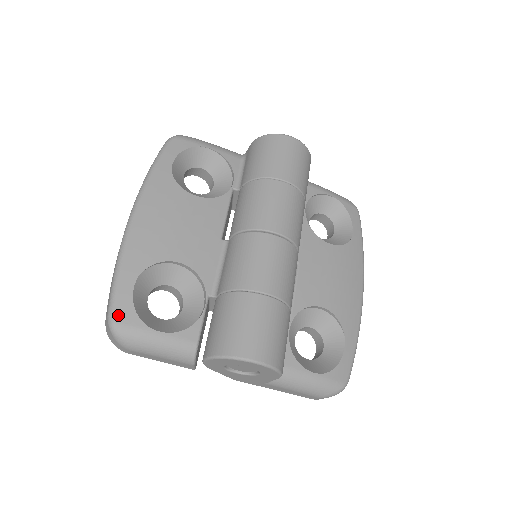
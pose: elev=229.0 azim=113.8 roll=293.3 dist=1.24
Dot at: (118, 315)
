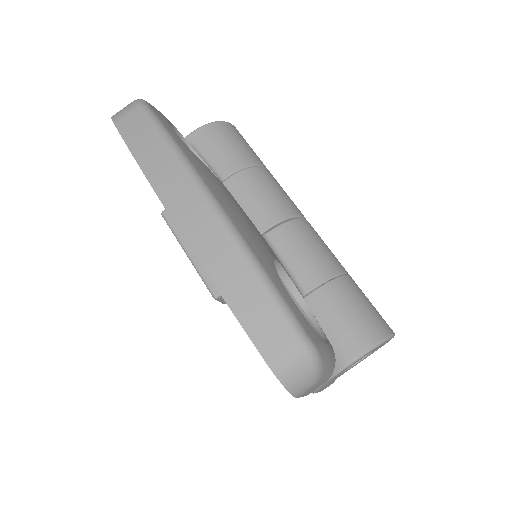
Dot at: (310, 334)
